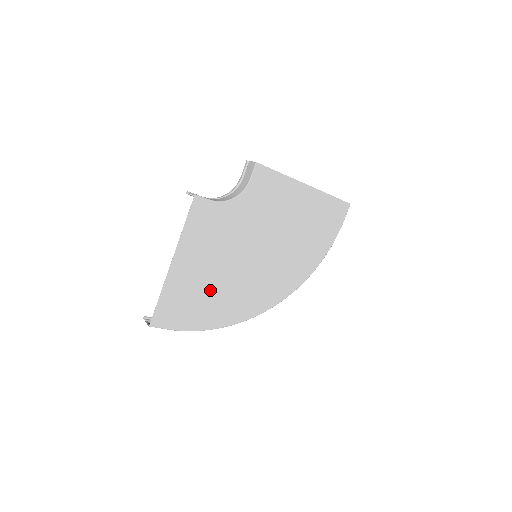
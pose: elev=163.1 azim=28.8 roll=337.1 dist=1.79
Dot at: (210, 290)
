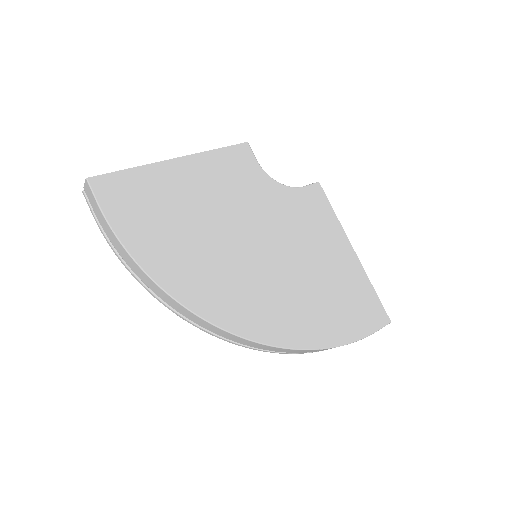
Dot at: (182, 224)
